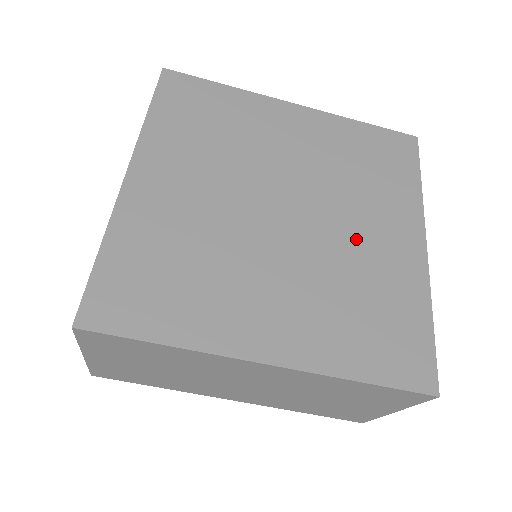
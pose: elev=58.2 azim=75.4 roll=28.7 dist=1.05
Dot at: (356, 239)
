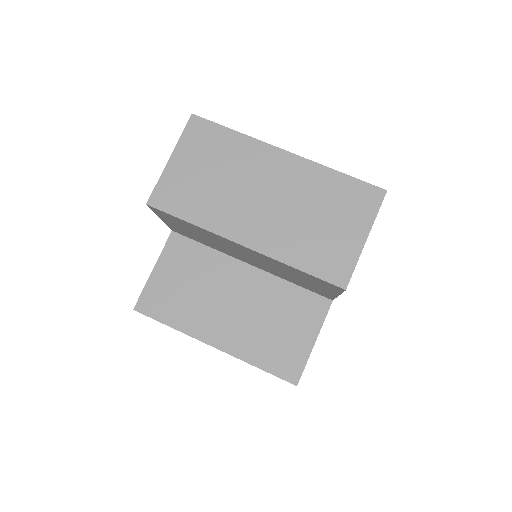
Dot at: occluded
